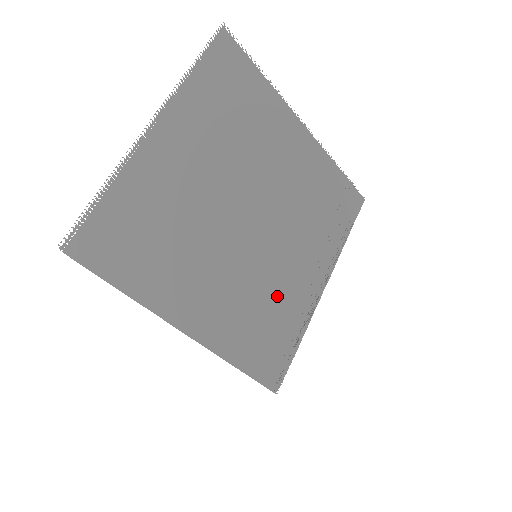
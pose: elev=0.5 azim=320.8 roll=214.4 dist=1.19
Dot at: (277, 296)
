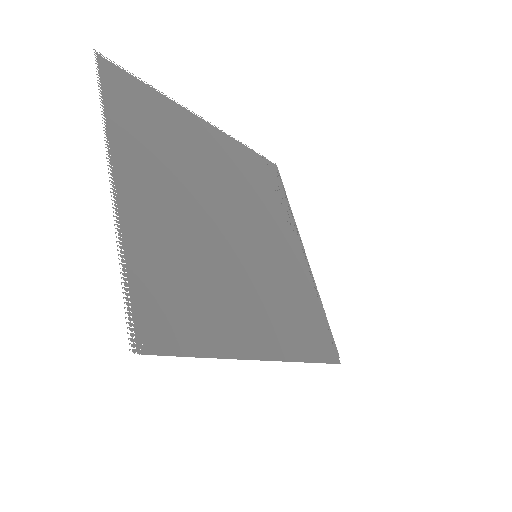
Dot at: (289, 281)
